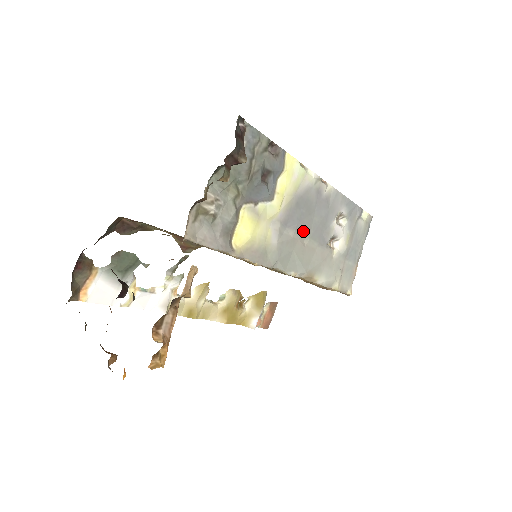
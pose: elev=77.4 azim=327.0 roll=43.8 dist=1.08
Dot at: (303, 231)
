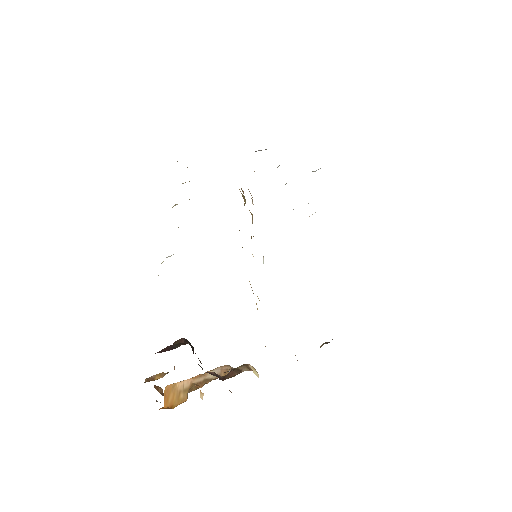
Dot at: occluded
